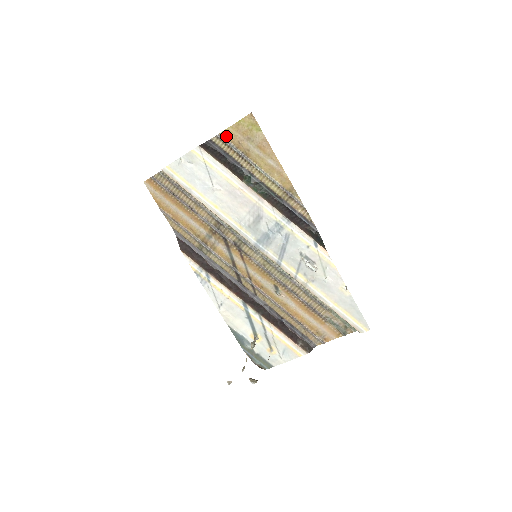
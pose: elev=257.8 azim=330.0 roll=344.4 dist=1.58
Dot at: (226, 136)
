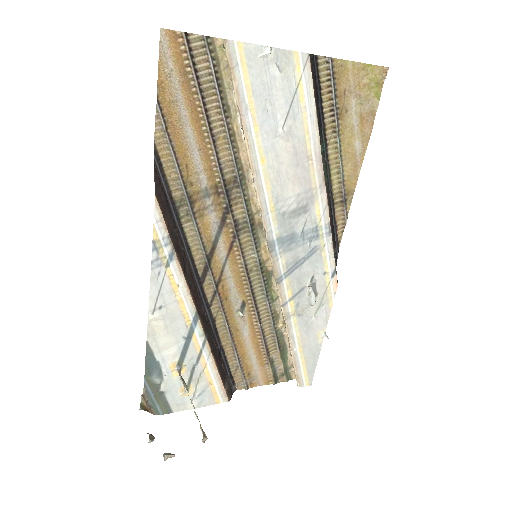
Dot at: (338, 69)
